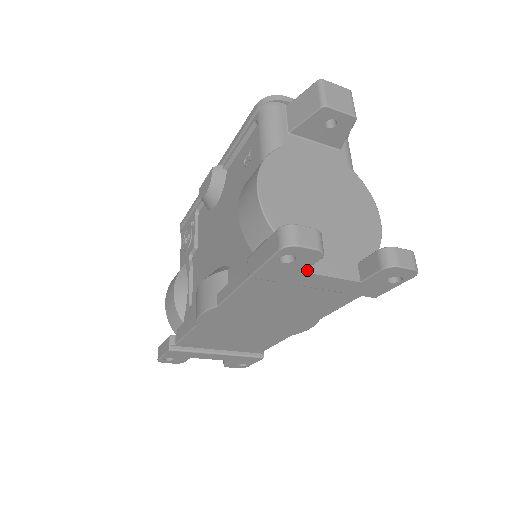
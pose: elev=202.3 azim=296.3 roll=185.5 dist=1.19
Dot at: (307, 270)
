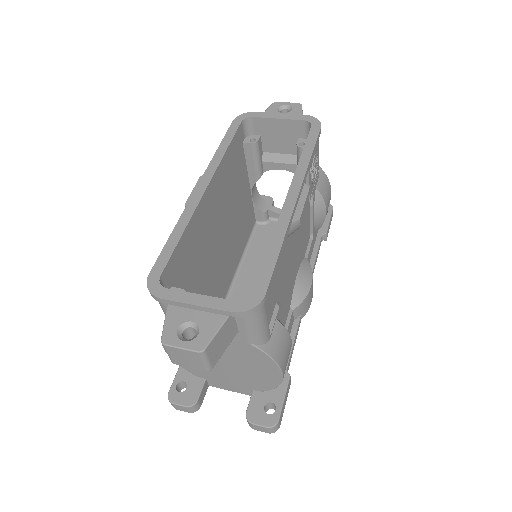
Dot at: (211, 385)
